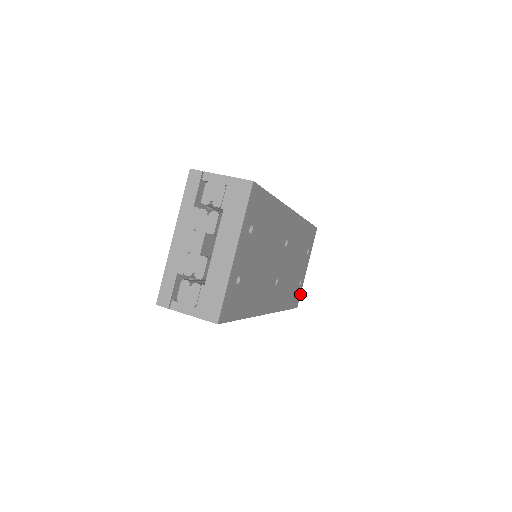
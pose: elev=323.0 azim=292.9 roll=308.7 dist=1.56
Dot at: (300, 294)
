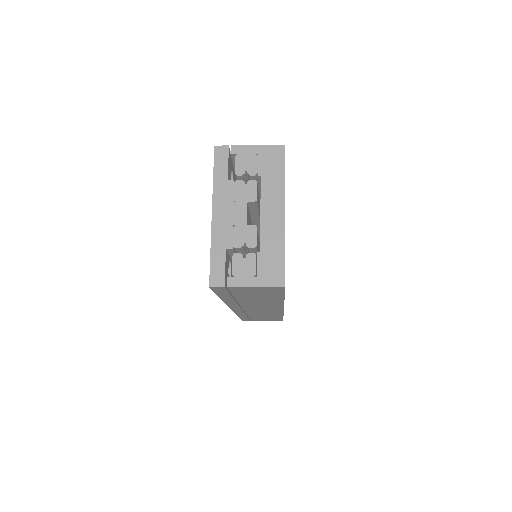
Dot at: occluded
